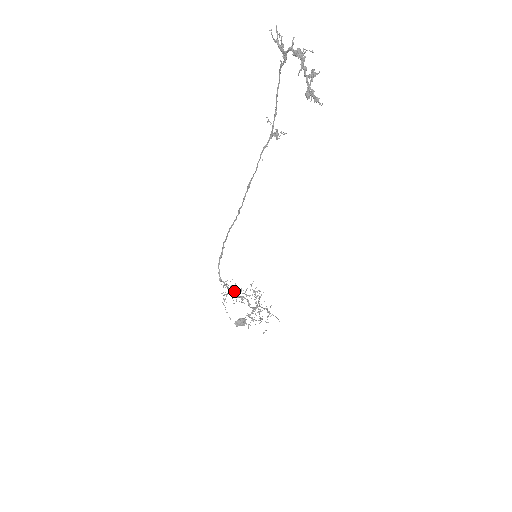
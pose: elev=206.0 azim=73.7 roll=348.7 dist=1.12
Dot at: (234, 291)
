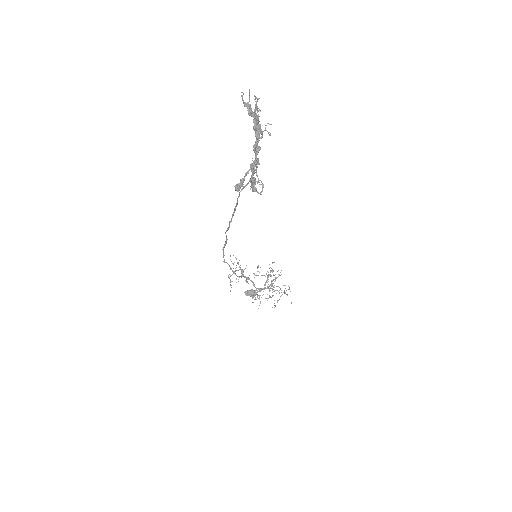
Dot at: (243, 270)
